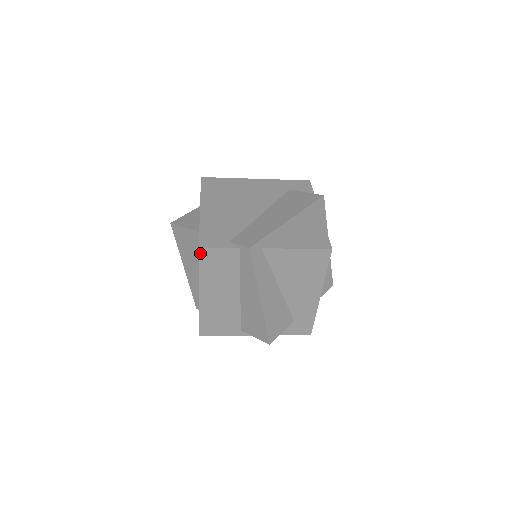
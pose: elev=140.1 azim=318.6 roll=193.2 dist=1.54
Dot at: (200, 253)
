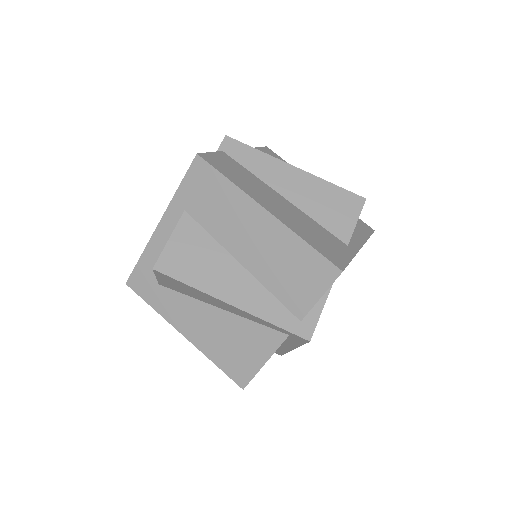
Dot at: (205, 160)
